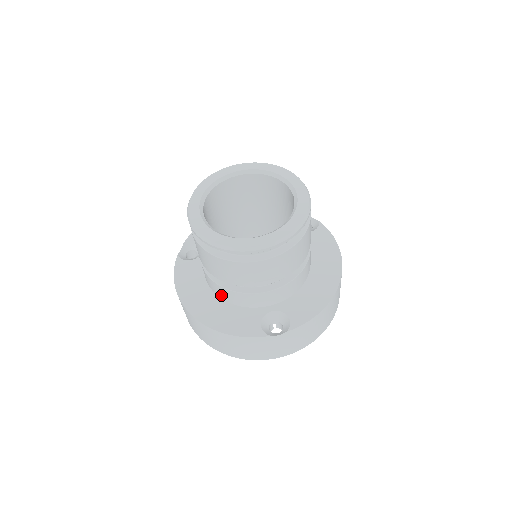
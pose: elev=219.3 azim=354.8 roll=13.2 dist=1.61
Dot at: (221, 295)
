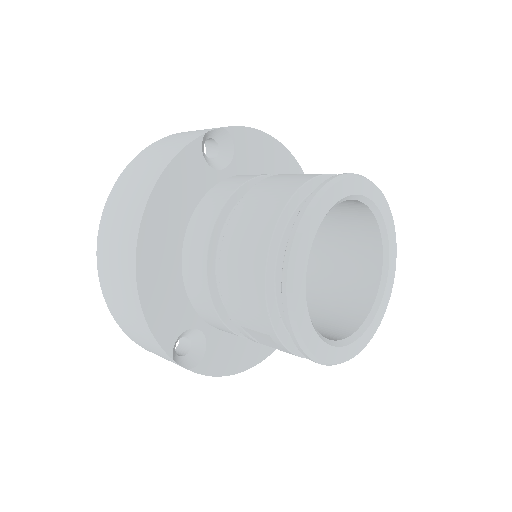
Dot at: (188, 261)
